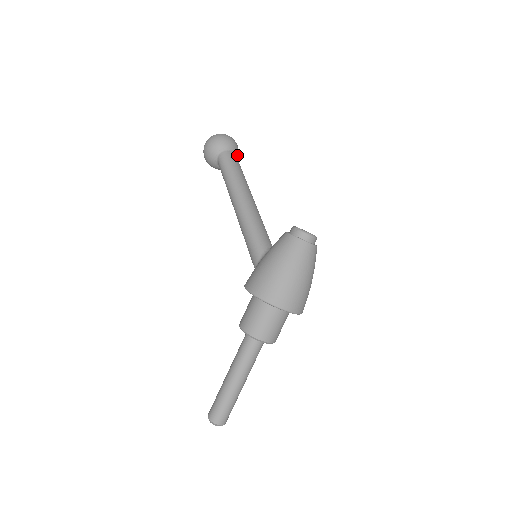
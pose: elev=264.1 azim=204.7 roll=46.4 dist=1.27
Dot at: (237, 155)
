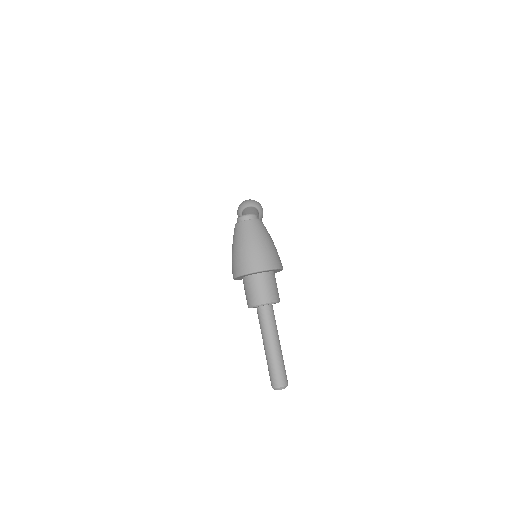
Dot at: (256, 206)
